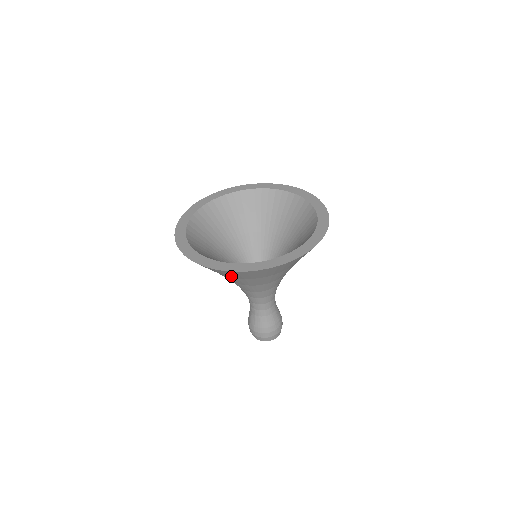
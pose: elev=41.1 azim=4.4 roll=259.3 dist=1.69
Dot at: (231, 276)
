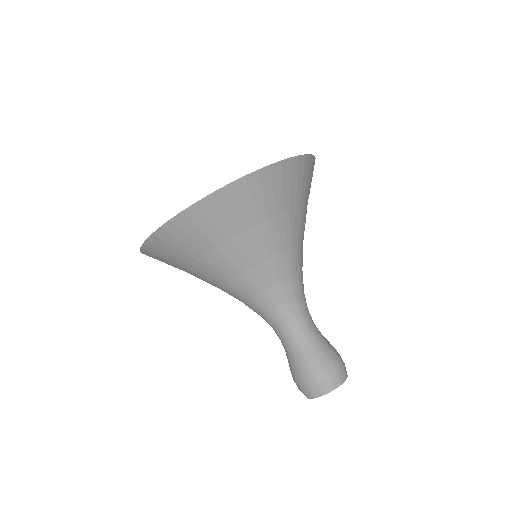
Dot at: (185, 256)
